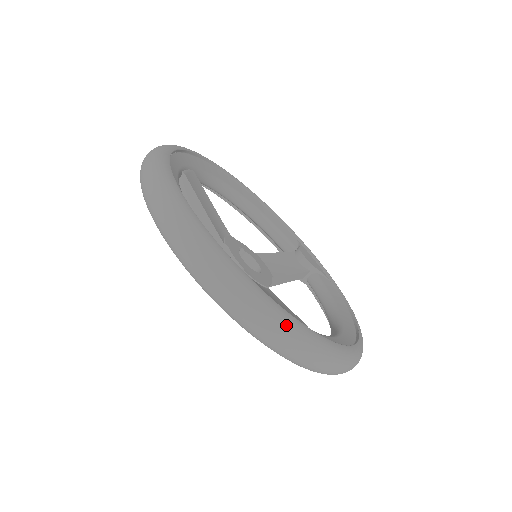
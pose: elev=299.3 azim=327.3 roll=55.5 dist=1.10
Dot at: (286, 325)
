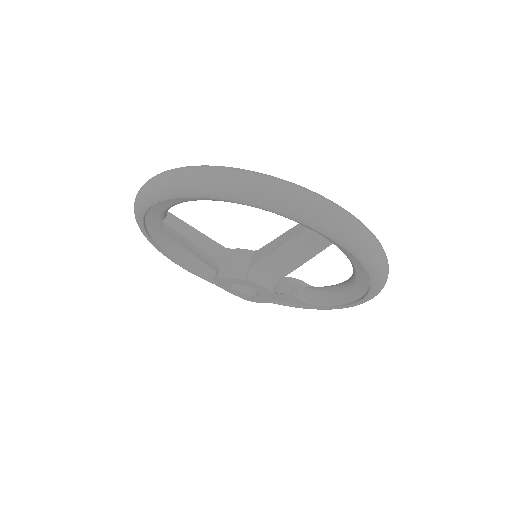
Dot at: (320, 195)
